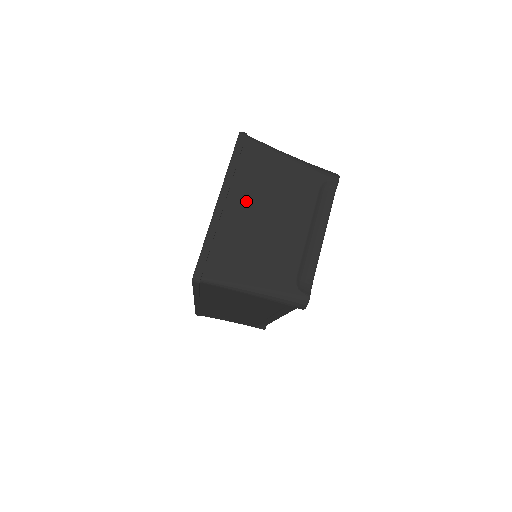
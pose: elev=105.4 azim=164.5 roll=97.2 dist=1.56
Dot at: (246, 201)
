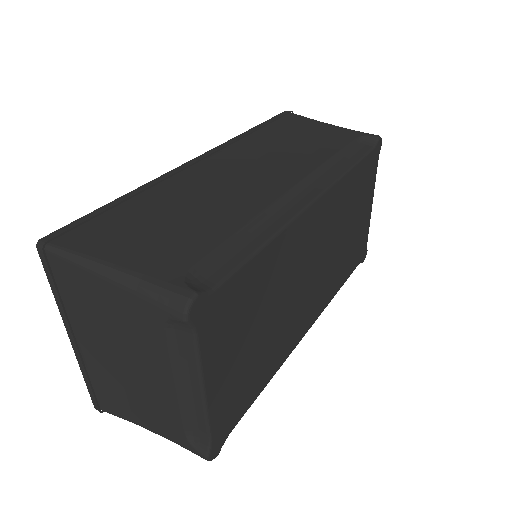
Dot at: (94, 339)
